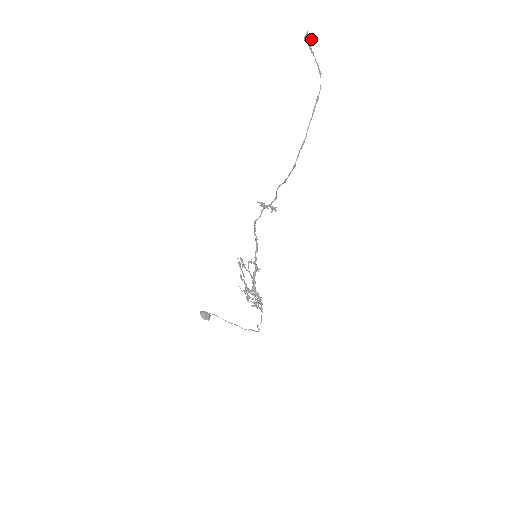
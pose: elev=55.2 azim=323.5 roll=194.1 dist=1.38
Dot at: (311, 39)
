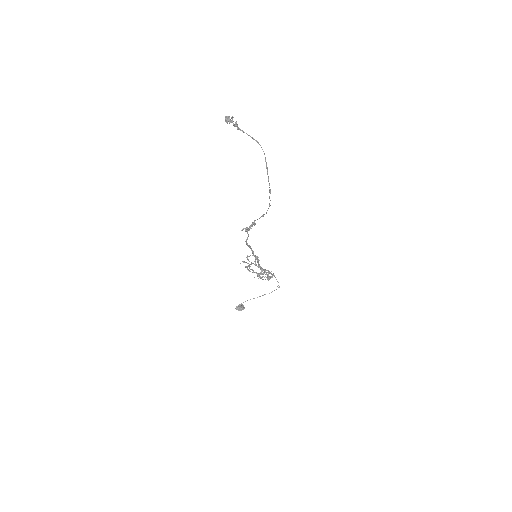
Dot at: (232, 120)
